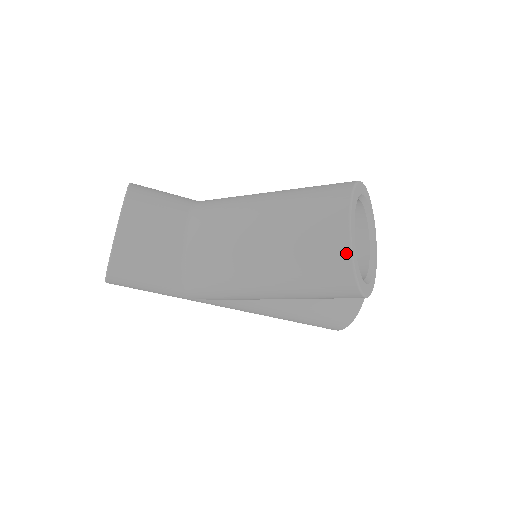
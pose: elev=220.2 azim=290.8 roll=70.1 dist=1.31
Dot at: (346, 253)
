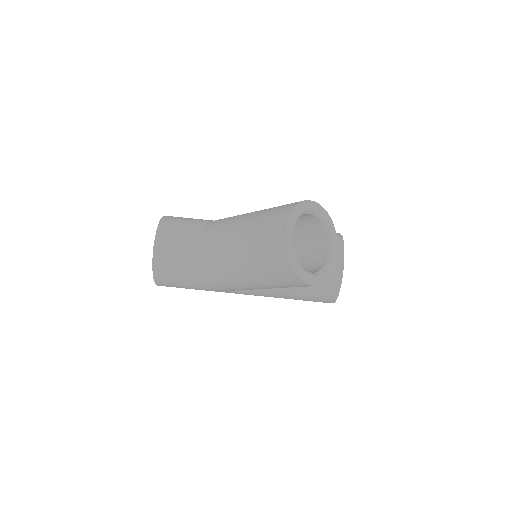
Dot at: (287, 260)
